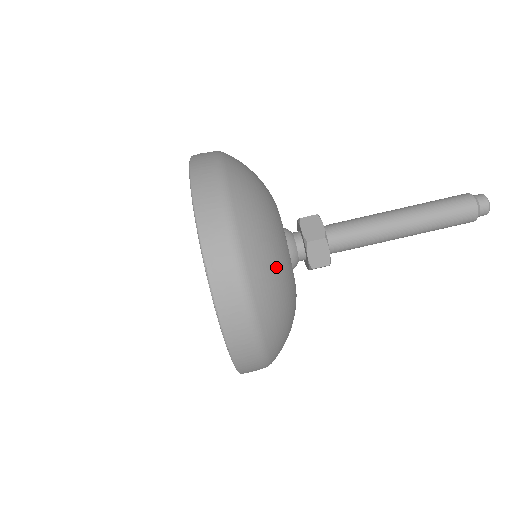
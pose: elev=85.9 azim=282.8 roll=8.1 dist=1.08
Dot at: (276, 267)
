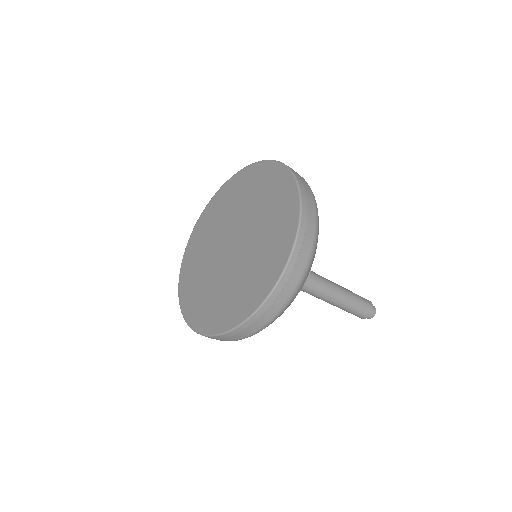
Dot at: occluded
